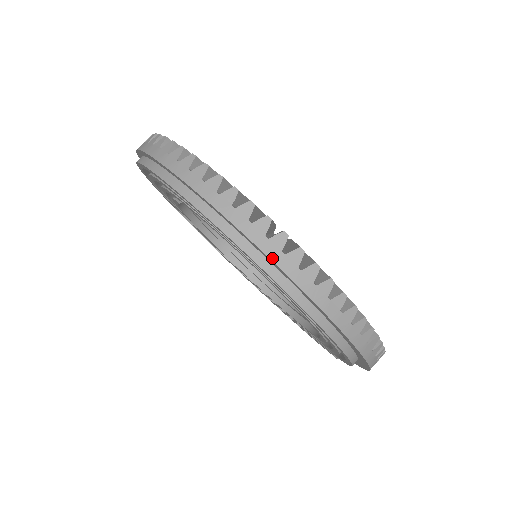
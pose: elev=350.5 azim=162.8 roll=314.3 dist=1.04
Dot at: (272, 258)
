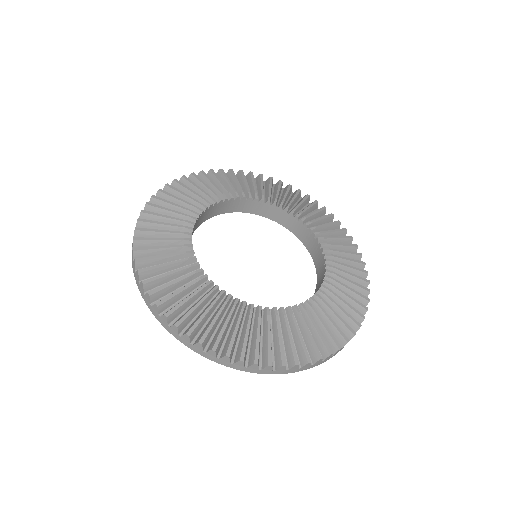
Dot at: occluded
